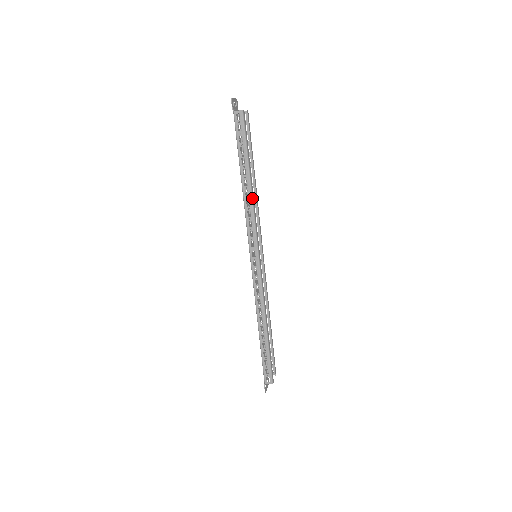
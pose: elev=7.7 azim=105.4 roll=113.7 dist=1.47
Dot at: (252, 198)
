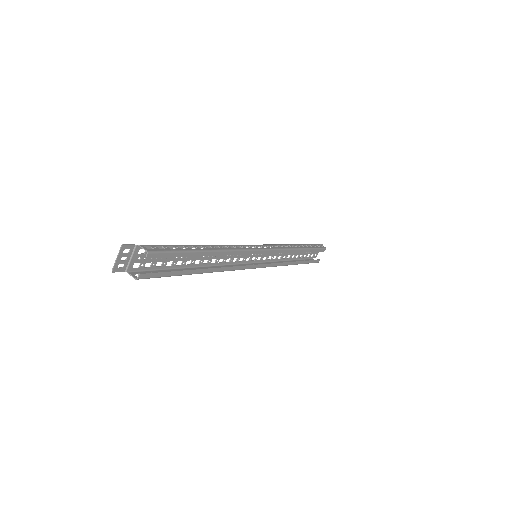
Dot at: occluded
